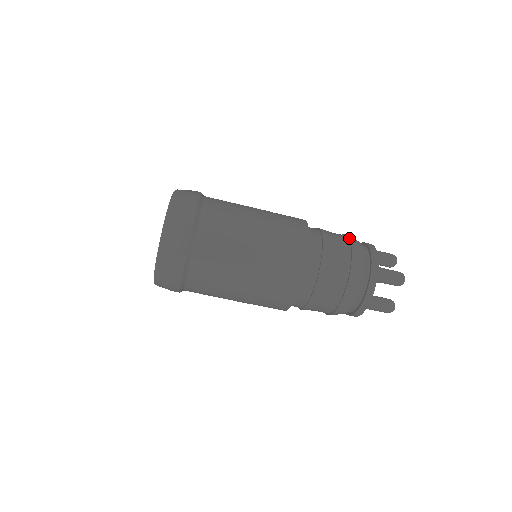
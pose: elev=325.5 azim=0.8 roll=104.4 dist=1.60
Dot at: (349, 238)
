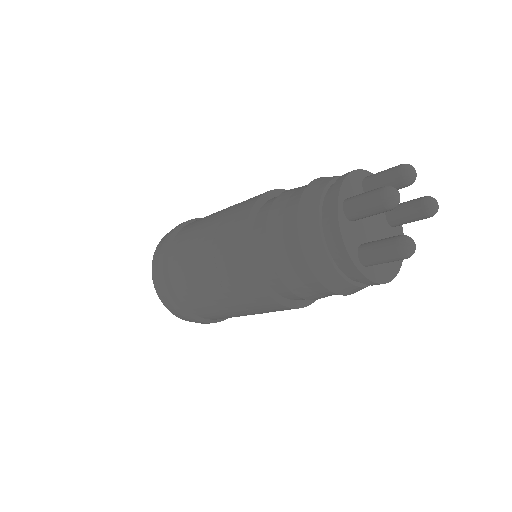
Dot at: (312, 181)
